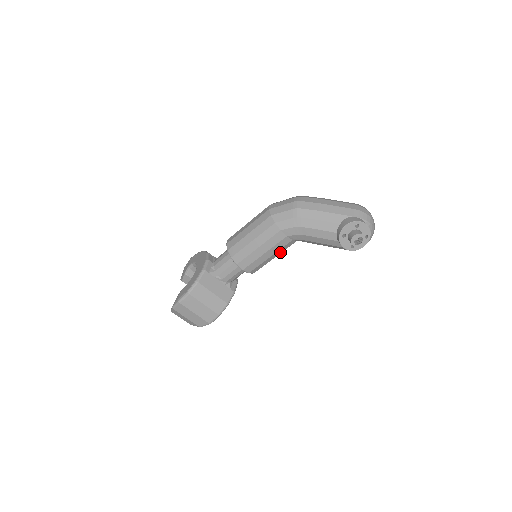
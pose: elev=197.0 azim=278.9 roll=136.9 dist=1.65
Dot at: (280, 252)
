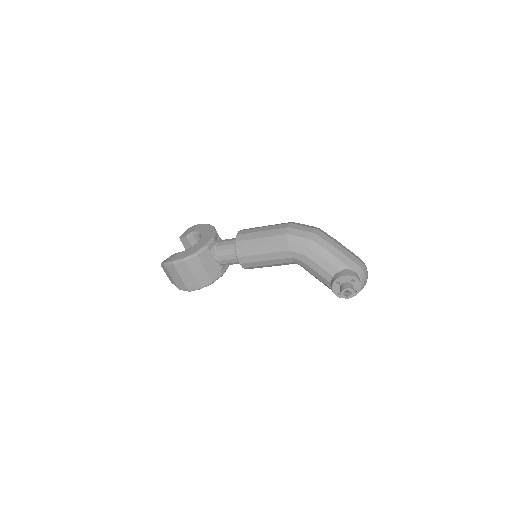
Dot at: (278, 265)
